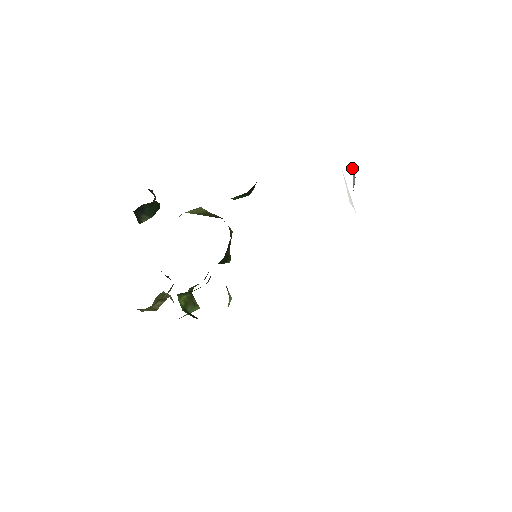
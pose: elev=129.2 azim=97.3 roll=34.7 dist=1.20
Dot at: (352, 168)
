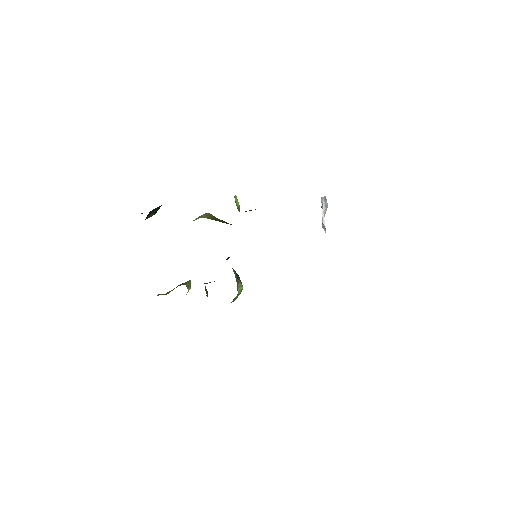
Dot at: (324, 198)
